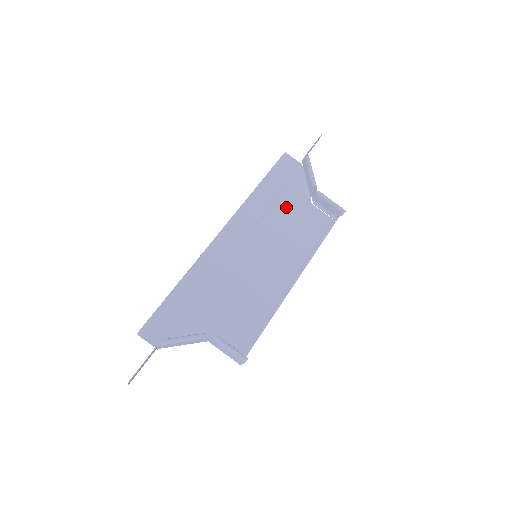
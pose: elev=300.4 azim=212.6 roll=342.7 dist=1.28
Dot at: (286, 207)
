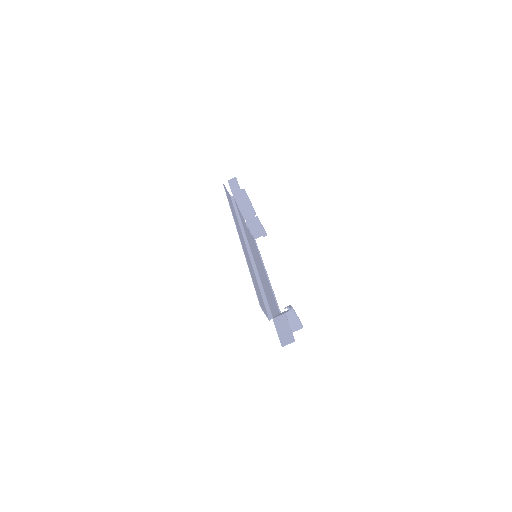
Dot at: (244, 224)
